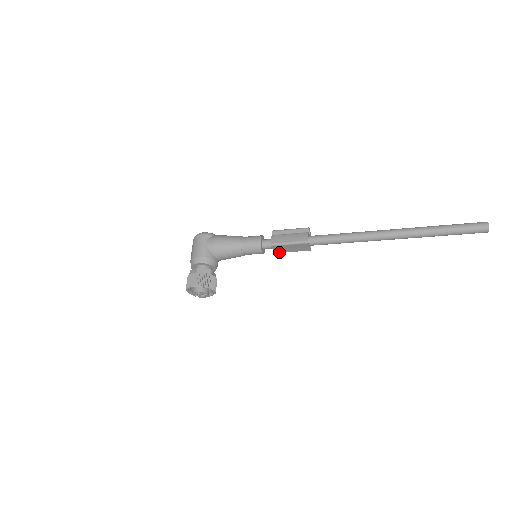
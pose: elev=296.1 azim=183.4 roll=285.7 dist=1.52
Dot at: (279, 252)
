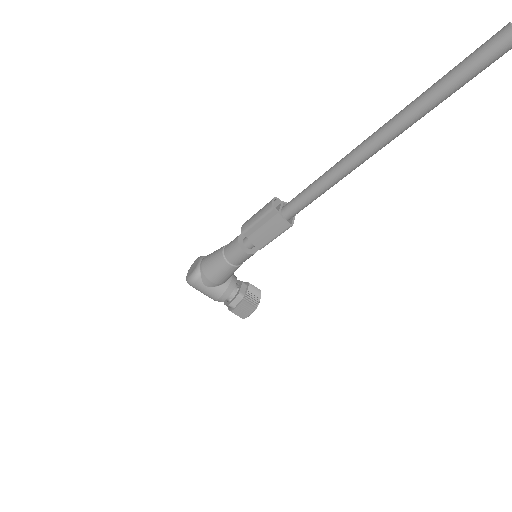
Dot at: occluded
